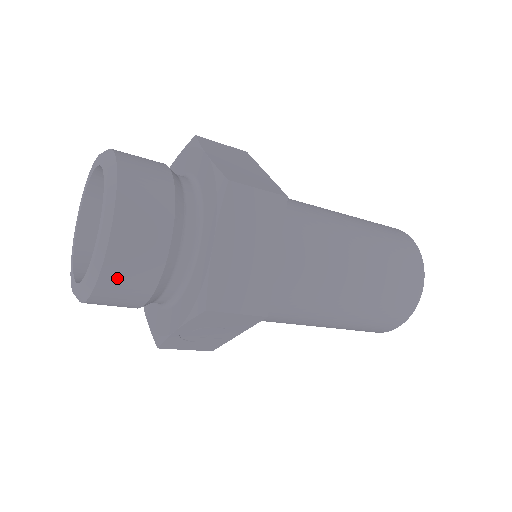
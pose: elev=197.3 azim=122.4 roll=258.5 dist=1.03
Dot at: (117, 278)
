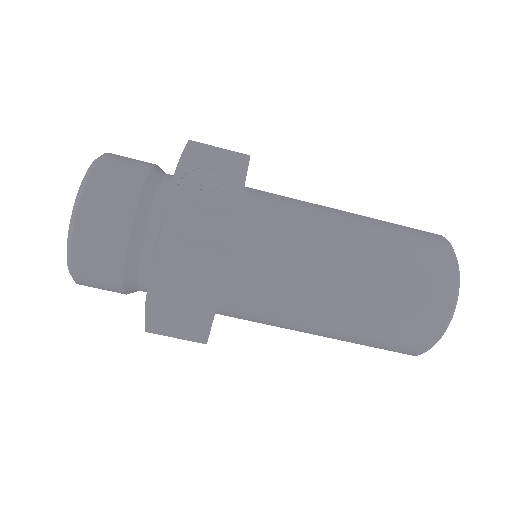
Dot at: (114, 163)
